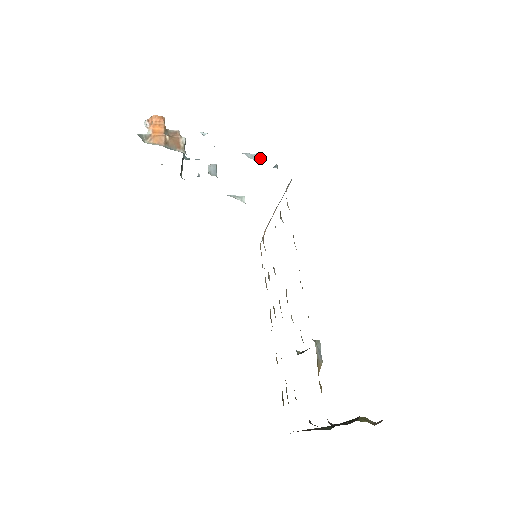
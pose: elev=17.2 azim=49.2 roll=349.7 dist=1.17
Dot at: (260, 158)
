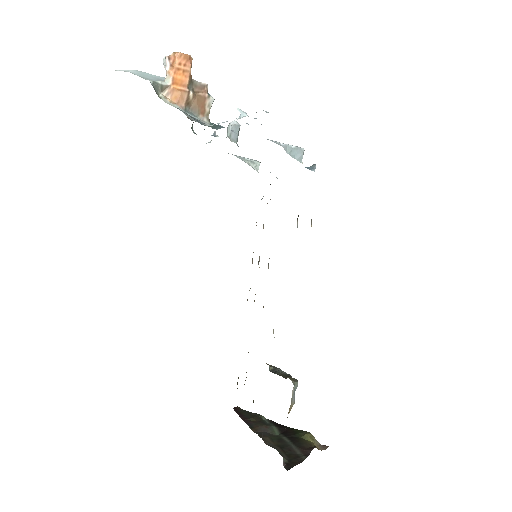
Dot at: (299, 155)
